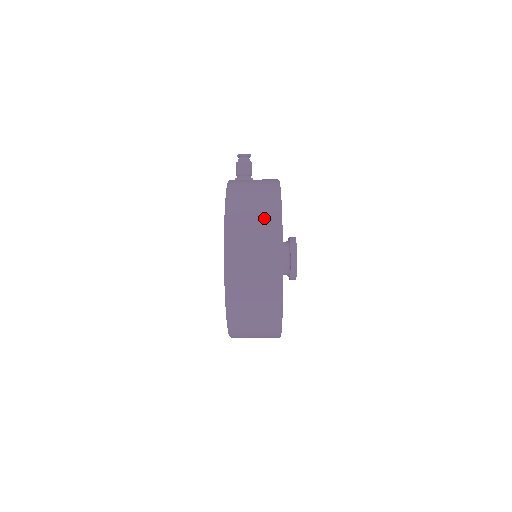
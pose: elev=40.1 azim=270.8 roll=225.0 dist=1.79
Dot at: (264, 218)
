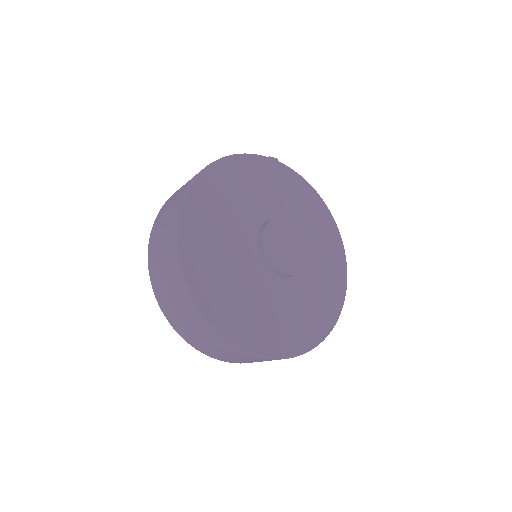
Dot at: occluded
